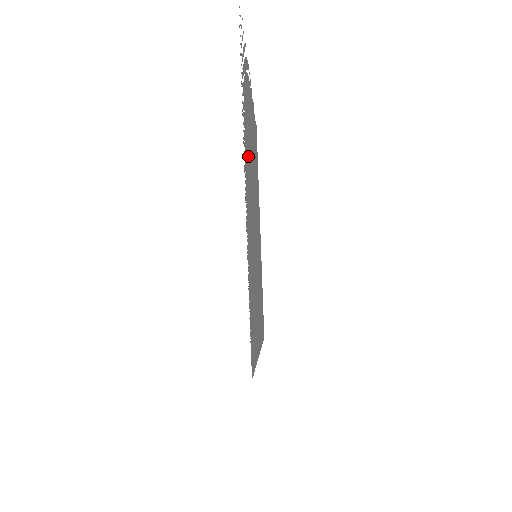
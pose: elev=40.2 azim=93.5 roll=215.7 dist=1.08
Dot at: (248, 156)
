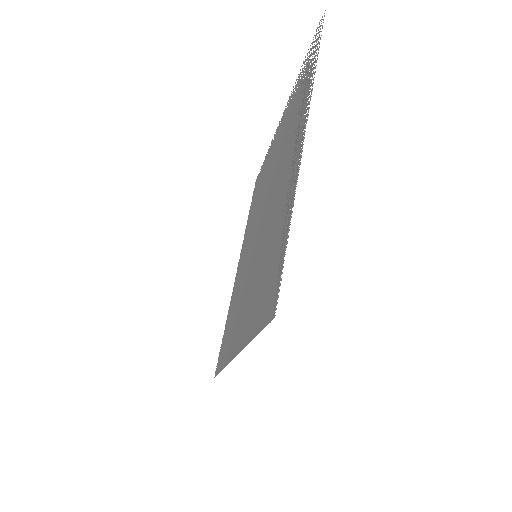
Dot at: (289, 146)
